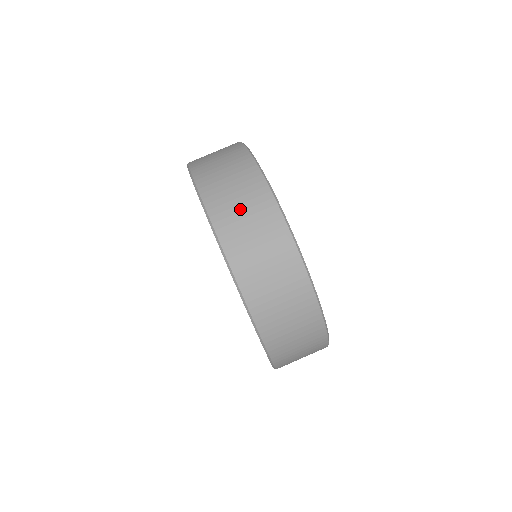
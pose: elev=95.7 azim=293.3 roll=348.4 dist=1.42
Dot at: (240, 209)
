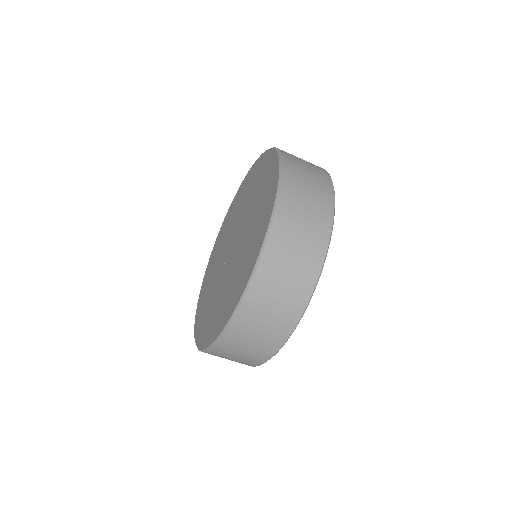
Dot at: (251, 340)
